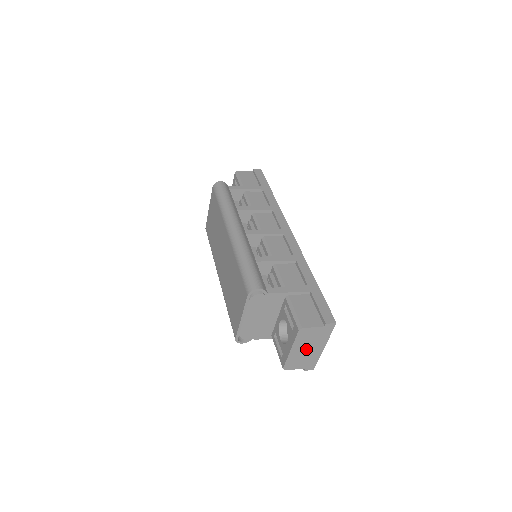
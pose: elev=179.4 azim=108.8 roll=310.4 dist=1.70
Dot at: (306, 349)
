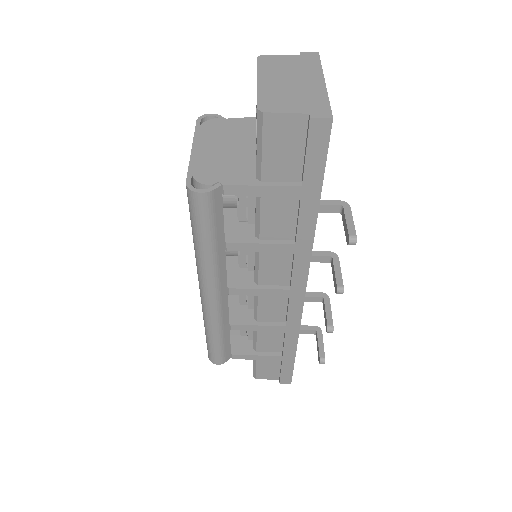
Dot at: (288, 82)
